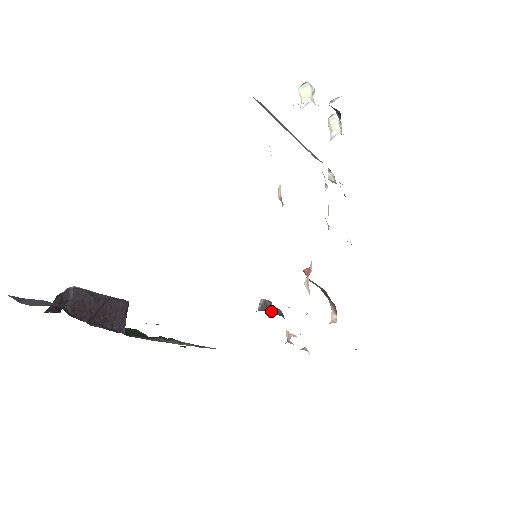
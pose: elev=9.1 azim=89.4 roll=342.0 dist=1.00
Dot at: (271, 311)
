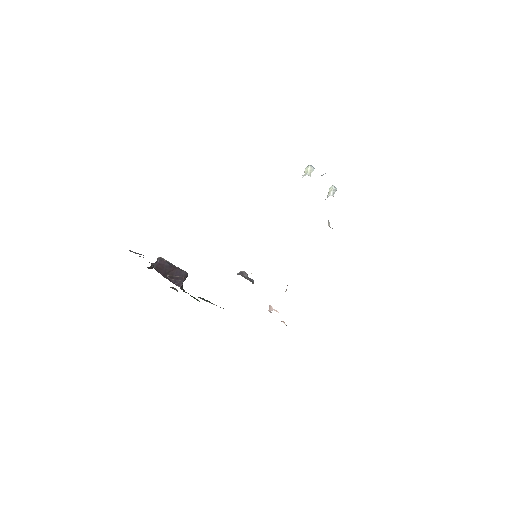
Dot at: (244, 277)
